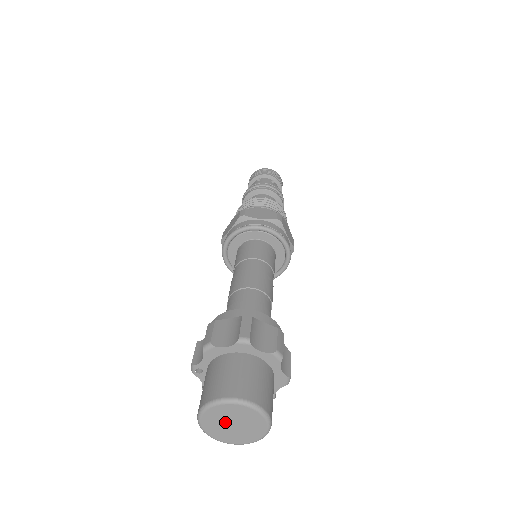
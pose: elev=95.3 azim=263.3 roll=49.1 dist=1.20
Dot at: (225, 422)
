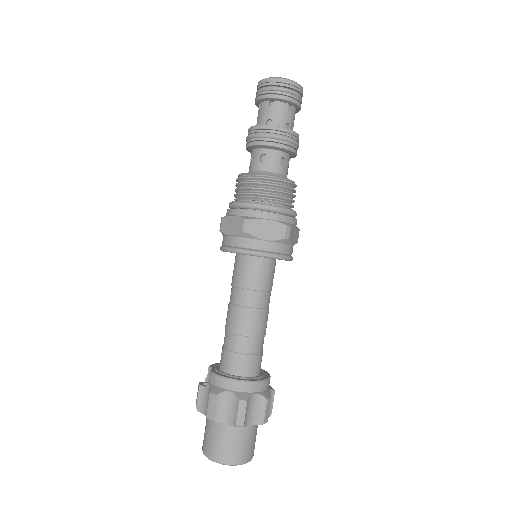
Dot at: occluded
